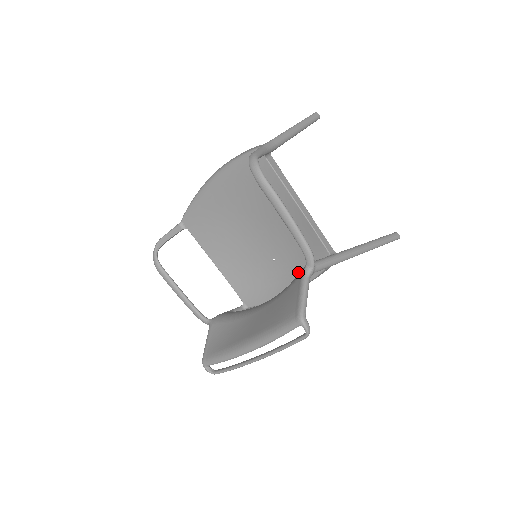
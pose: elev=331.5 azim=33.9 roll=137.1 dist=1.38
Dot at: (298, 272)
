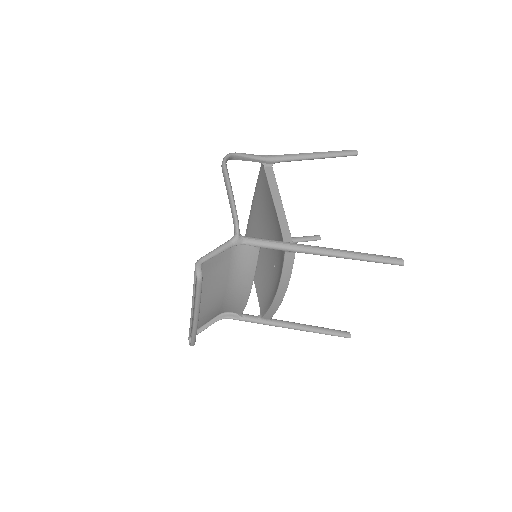
Dot at: occluded
